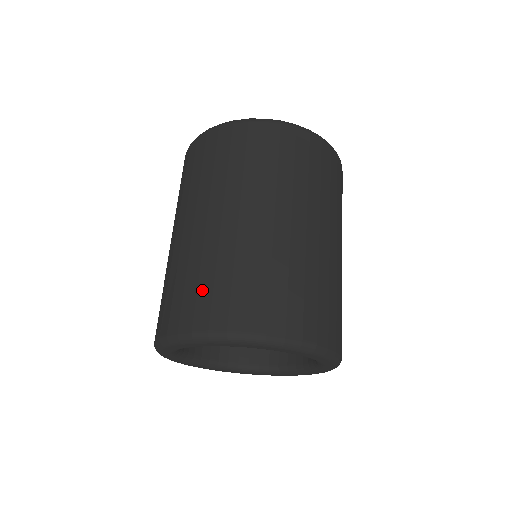
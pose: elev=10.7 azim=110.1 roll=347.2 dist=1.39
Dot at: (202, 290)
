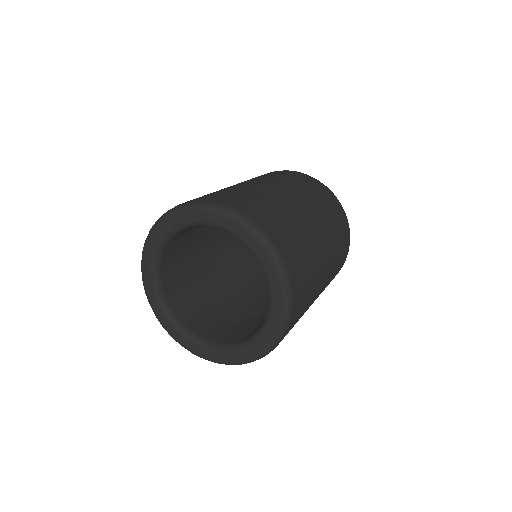
Dot at: occluded
